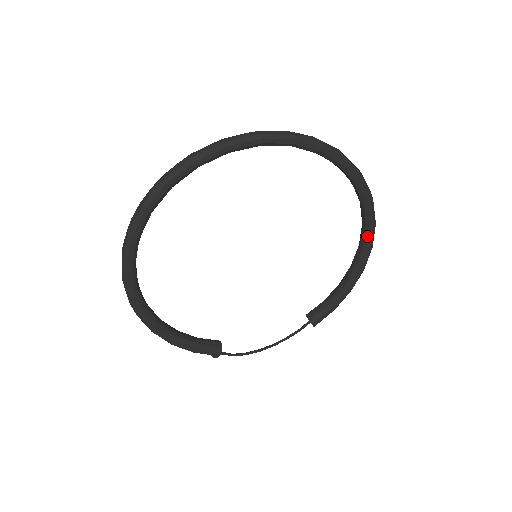
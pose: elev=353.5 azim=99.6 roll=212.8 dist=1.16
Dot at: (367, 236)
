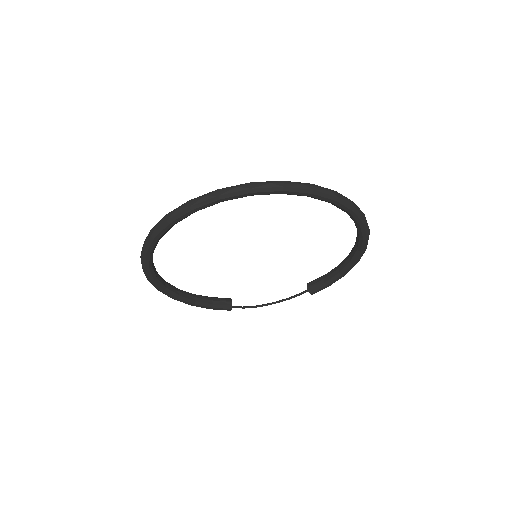
Dot at: (360, 243)
